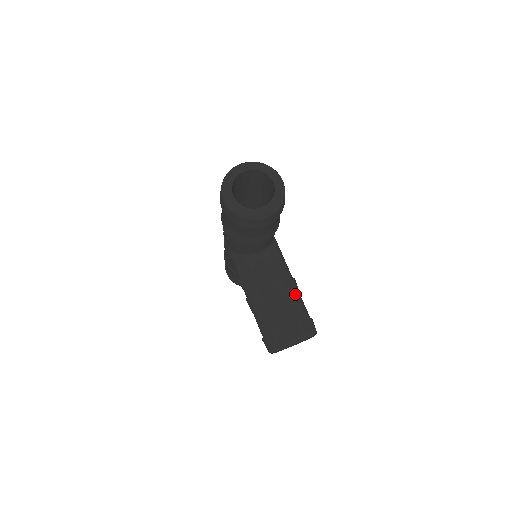
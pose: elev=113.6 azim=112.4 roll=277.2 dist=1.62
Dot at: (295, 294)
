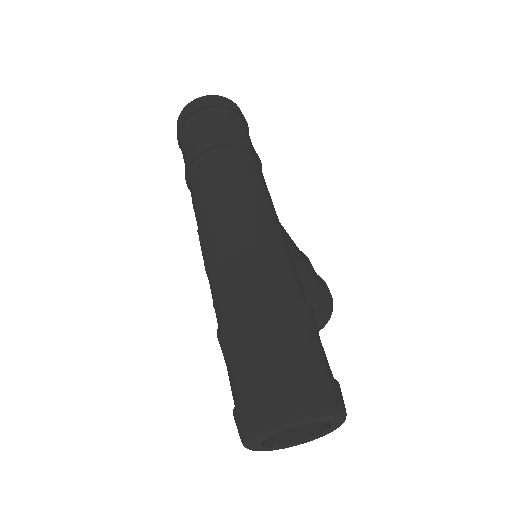
Dot at: (314, 299)
